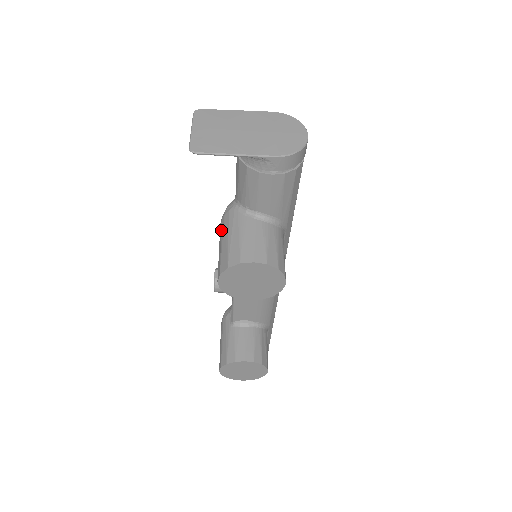
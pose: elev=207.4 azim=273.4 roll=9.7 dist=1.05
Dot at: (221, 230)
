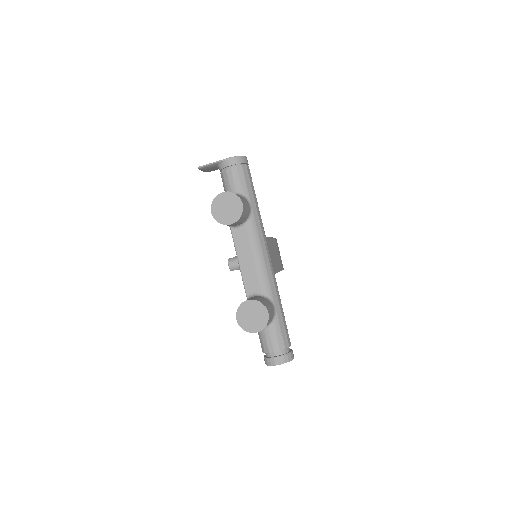
Dot at: occluded
